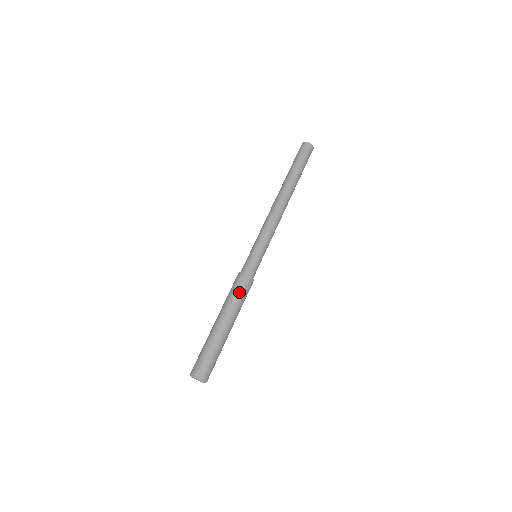
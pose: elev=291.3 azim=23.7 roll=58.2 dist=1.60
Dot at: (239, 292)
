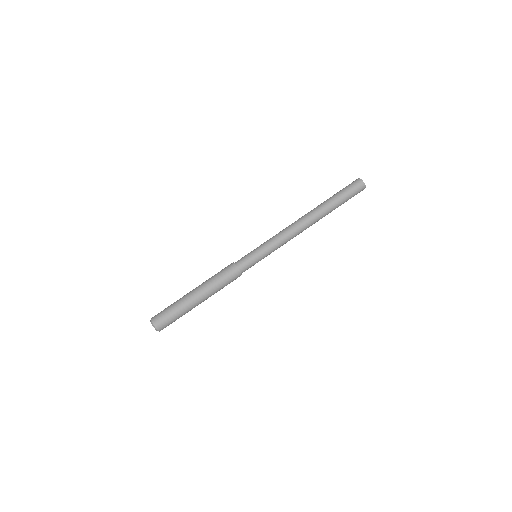
Dot at: (221, 276)
